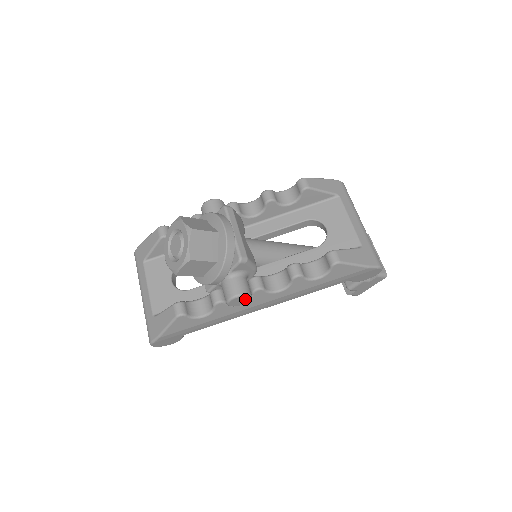
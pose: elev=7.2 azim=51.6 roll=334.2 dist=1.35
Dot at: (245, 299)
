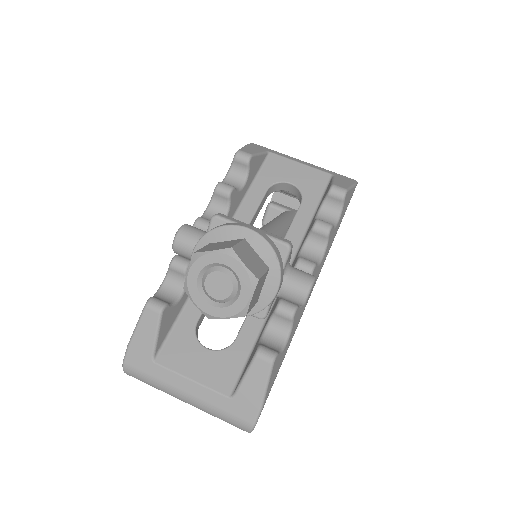
Dot at: occluded
